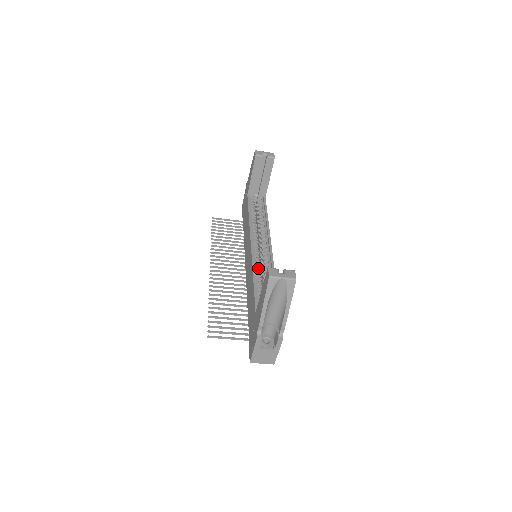
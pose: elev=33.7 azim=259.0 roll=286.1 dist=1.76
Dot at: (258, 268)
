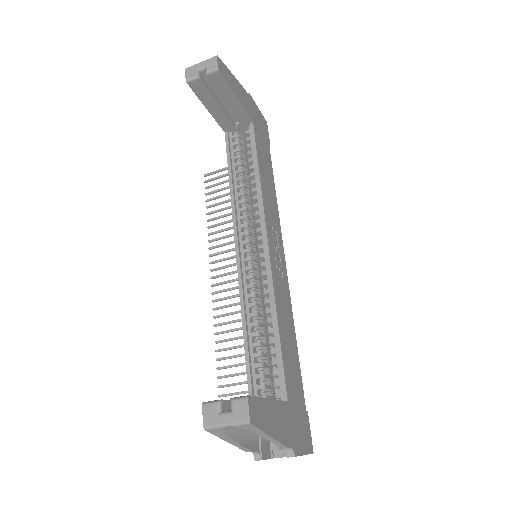
Dot at: (252, 298)
